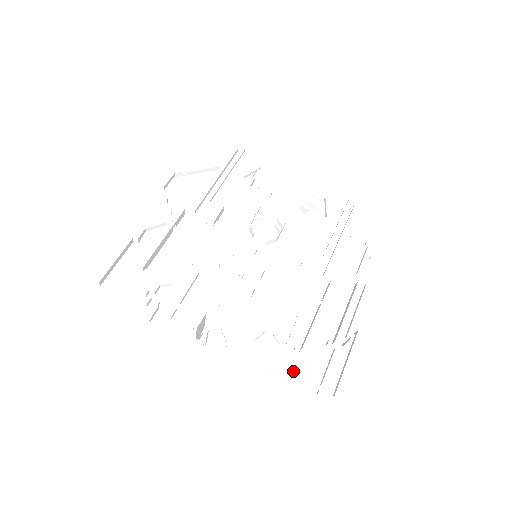
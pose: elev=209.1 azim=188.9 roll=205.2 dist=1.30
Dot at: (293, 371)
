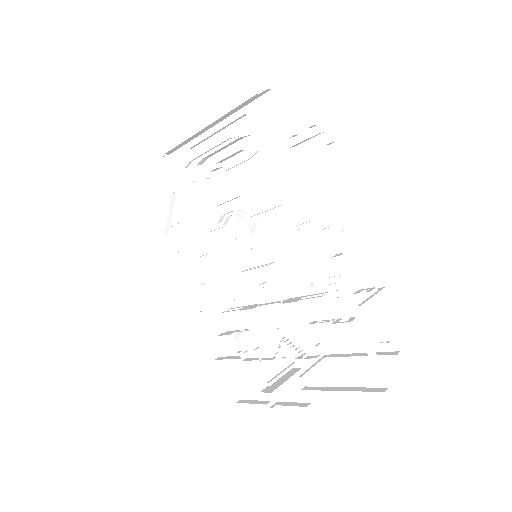
Dot at: (338, 386)
